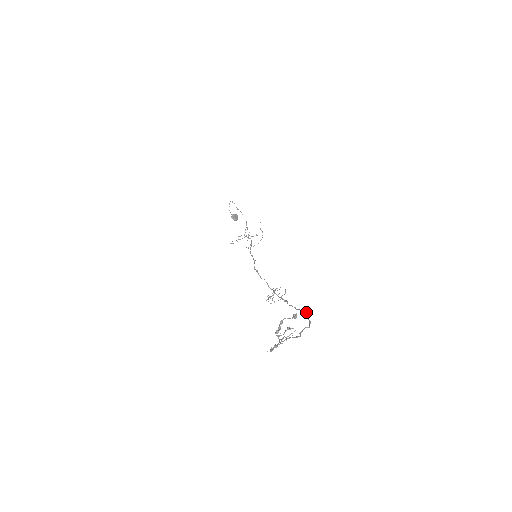
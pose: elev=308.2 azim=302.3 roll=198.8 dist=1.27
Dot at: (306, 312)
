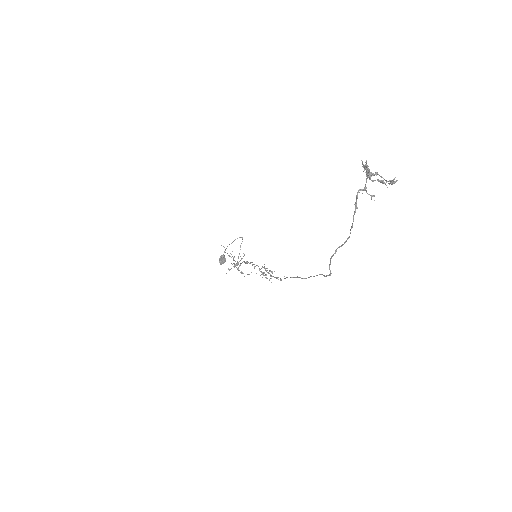
Dot at: occluded
